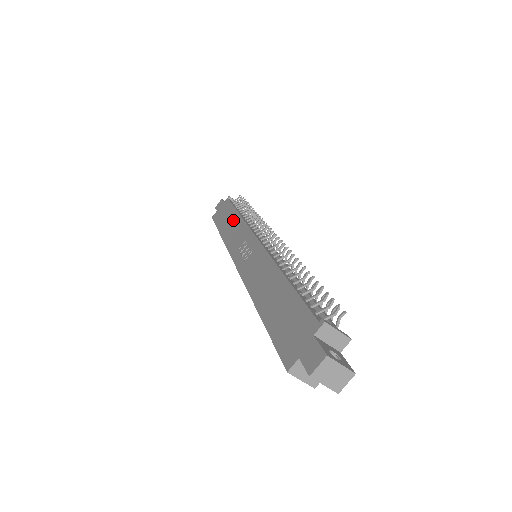
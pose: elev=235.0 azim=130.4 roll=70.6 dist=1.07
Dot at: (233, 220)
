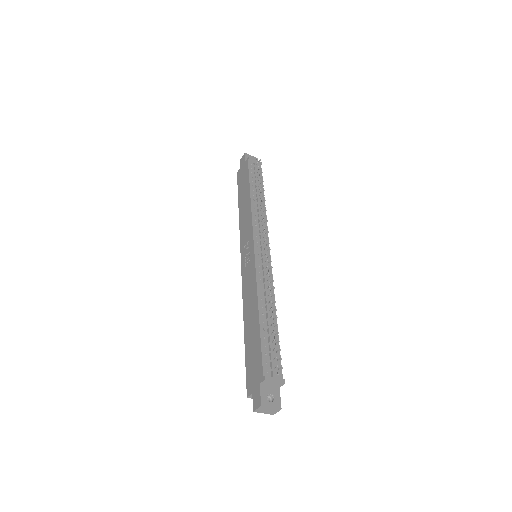
Dot at: (246, 200)
